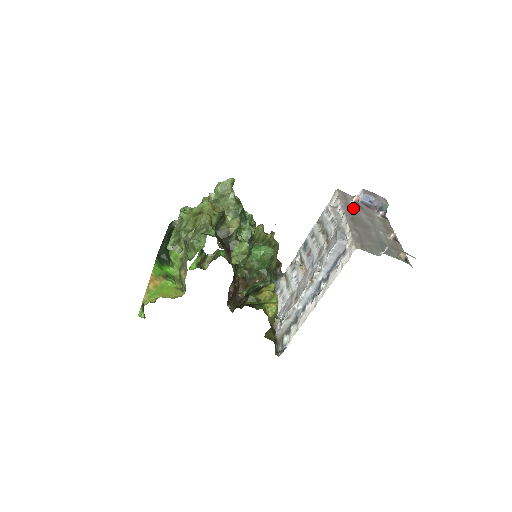
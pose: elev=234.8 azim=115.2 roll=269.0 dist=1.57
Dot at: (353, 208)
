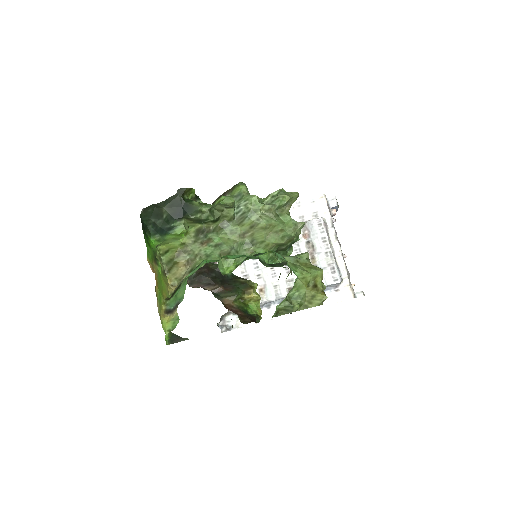
Dot at: occluded
